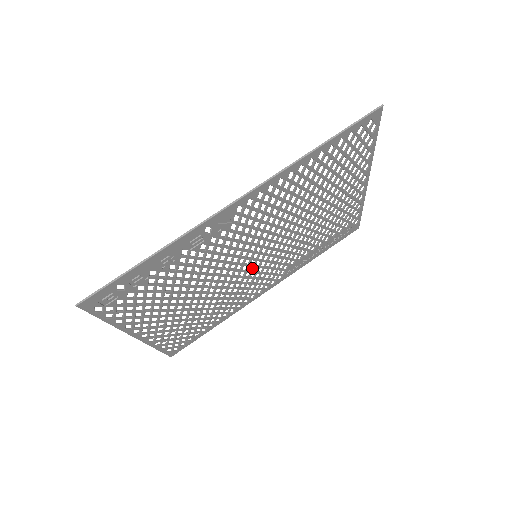
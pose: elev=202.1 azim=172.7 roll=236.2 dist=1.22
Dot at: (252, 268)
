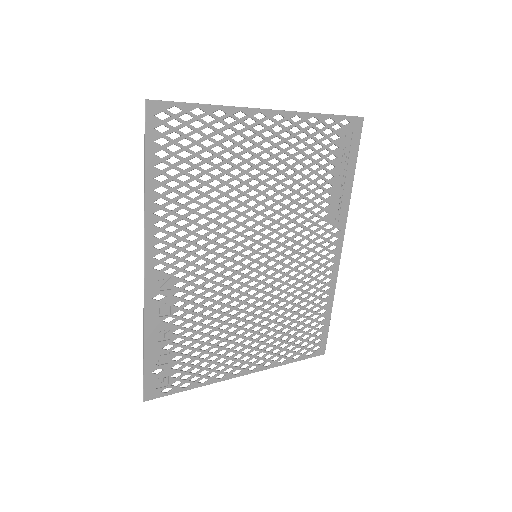
Dot at: occluded
